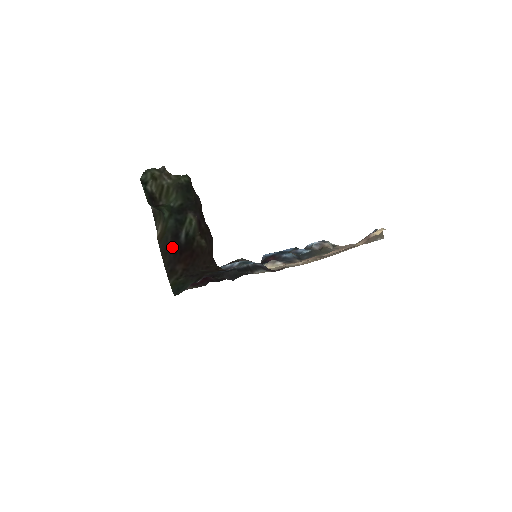
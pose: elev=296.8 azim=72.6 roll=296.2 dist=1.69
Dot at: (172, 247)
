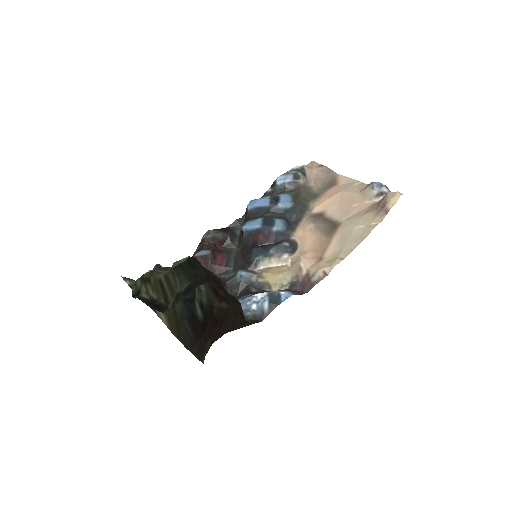
Dot at: (195, 334)
